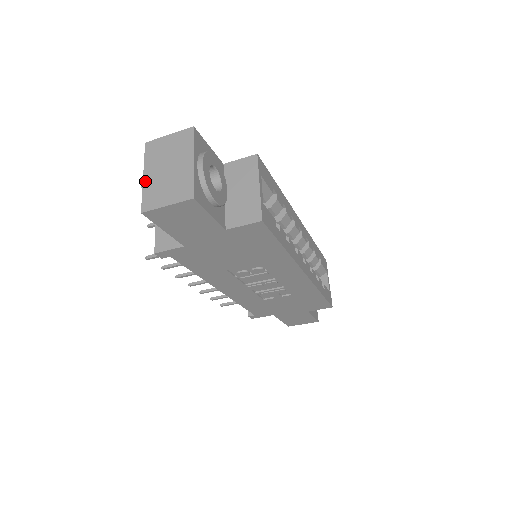
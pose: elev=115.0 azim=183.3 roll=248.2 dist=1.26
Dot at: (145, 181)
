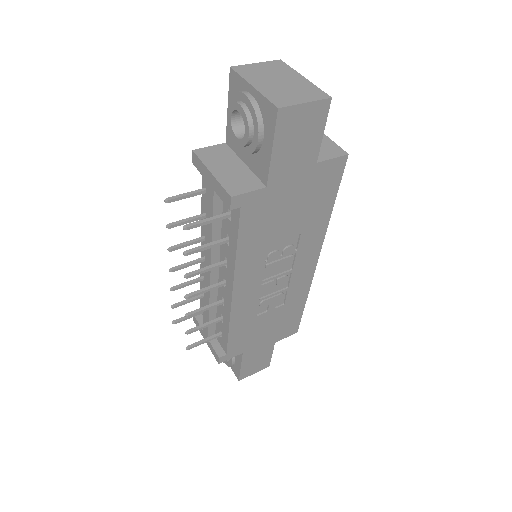
Dot at: (259, 89)
